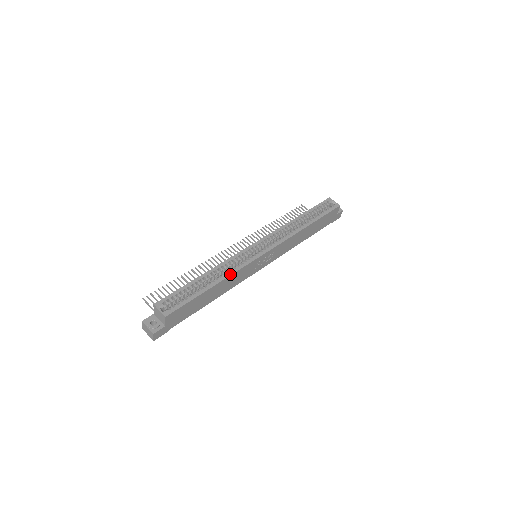
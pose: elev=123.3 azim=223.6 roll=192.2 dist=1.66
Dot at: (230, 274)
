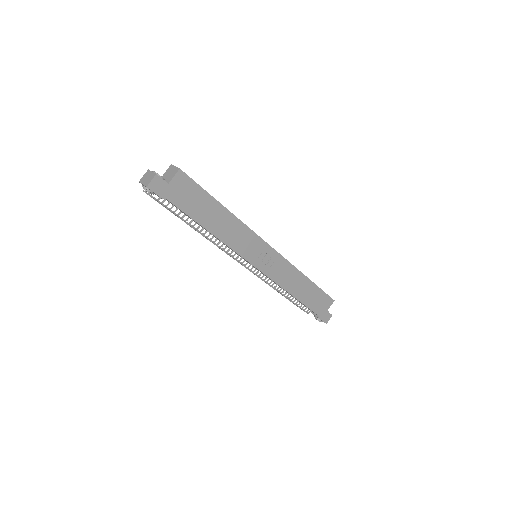
Dot at: (240, 220)
